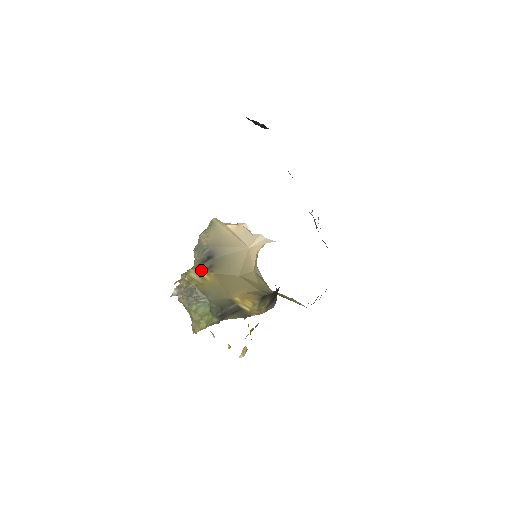
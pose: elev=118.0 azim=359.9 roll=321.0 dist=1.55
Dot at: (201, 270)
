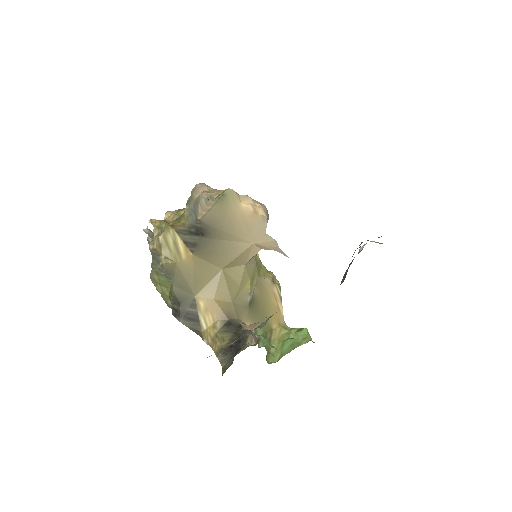
Dot at: (182, 239)
